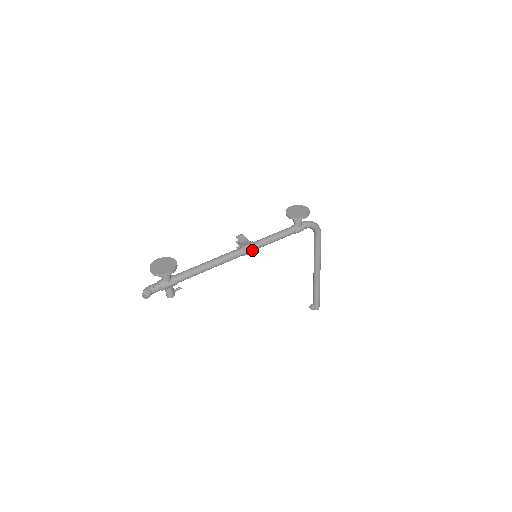
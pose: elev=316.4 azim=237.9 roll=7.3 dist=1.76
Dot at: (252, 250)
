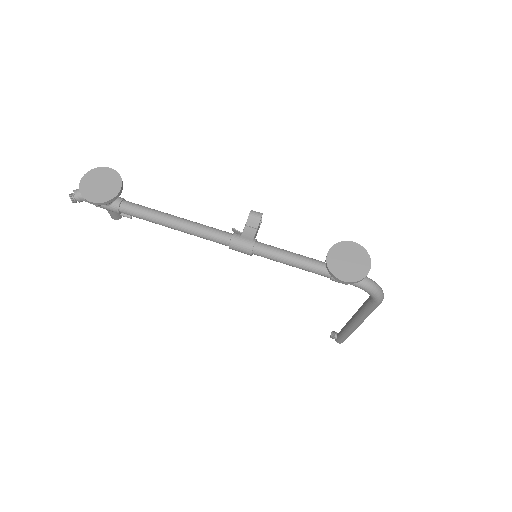
Dot at: (243, 251)
